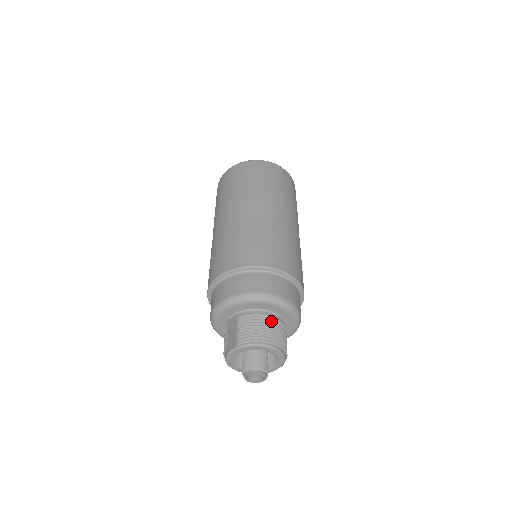
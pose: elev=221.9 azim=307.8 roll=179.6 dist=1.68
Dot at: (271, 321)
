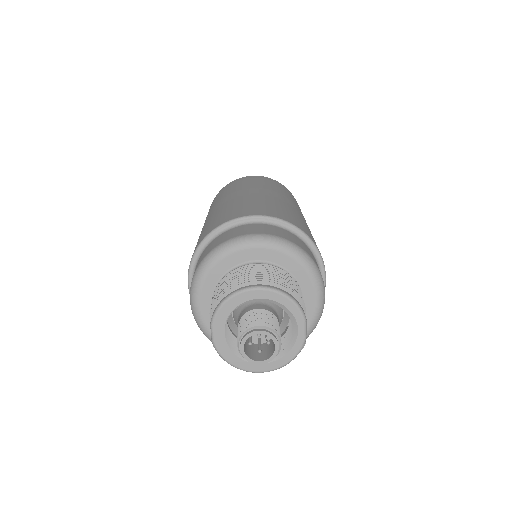
Dot at: (250, 269)
